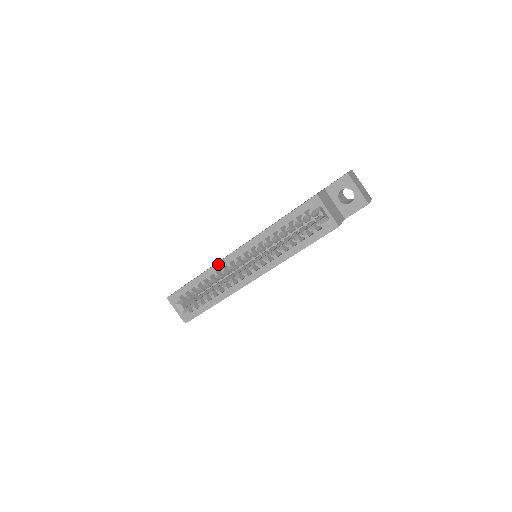
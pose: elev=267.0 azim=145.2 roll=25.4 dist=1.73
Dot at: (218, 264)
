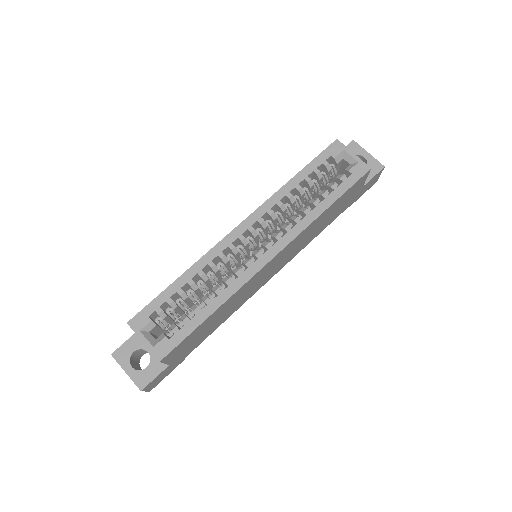
Dot at: (214, 248)
